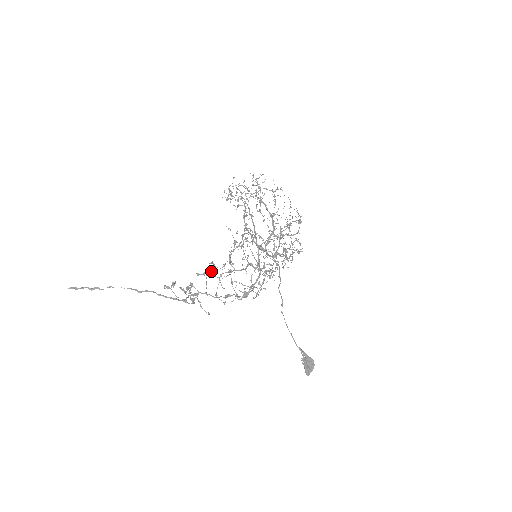
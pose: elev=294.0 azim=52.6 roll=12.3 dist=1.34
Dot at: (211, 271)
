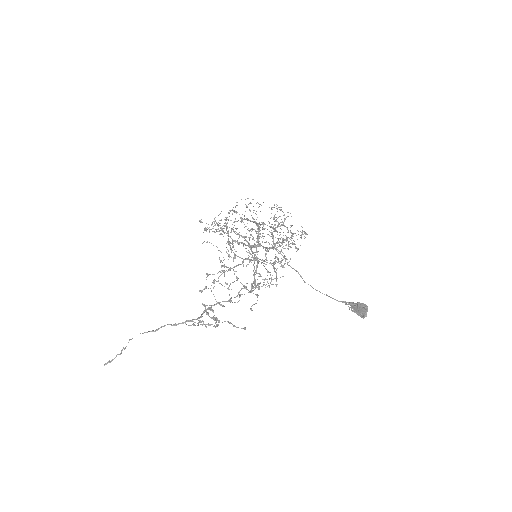
Dot at: occluded
